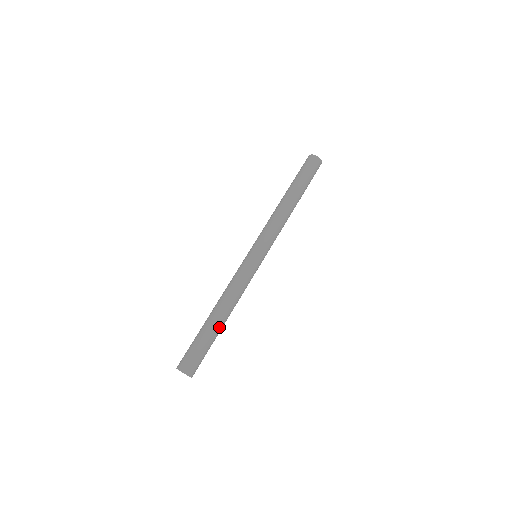
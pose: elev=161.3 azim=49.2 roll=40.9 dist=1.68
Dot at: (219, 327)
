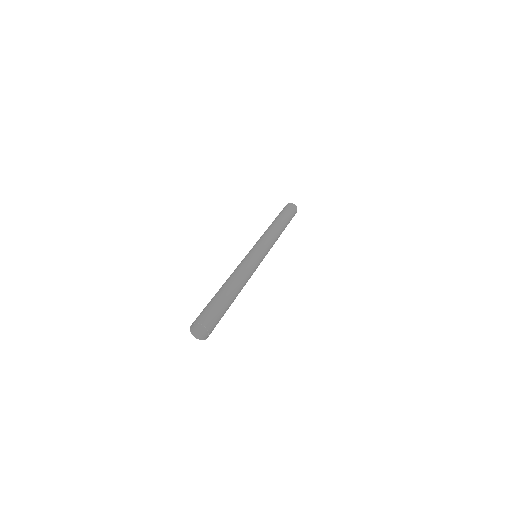
Dot at: (233, 298)
